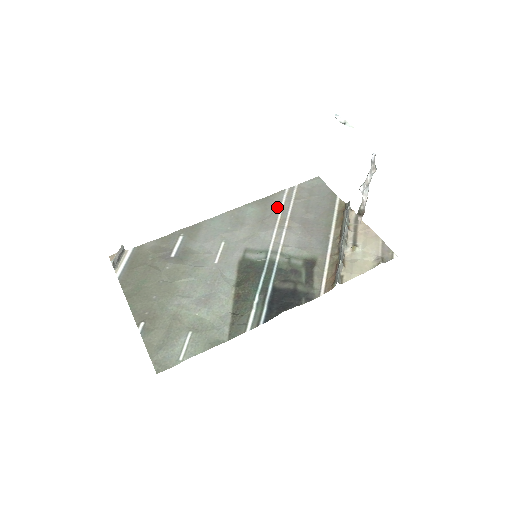
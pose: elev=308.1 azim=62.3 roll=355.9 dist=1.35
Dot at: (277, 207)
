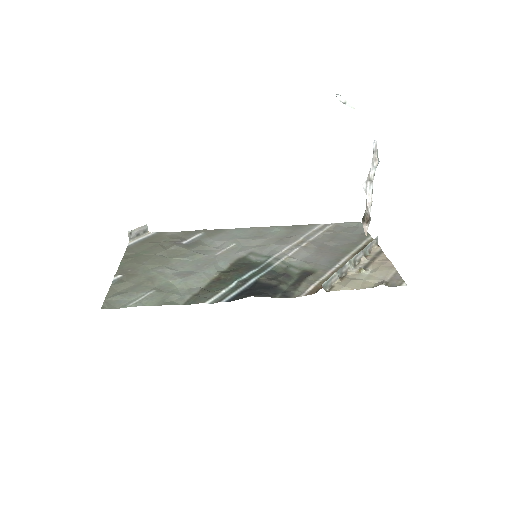
Dot at: (303, 232)
